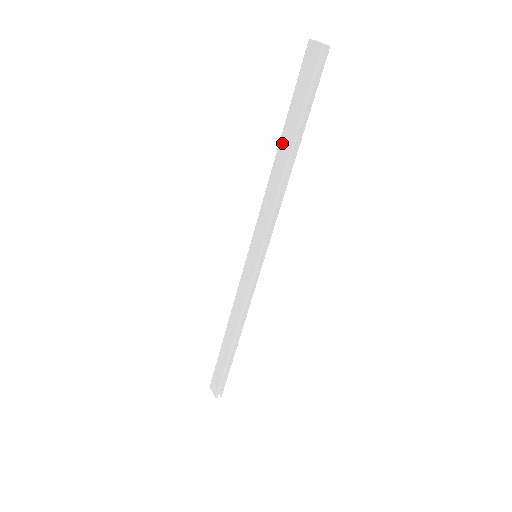
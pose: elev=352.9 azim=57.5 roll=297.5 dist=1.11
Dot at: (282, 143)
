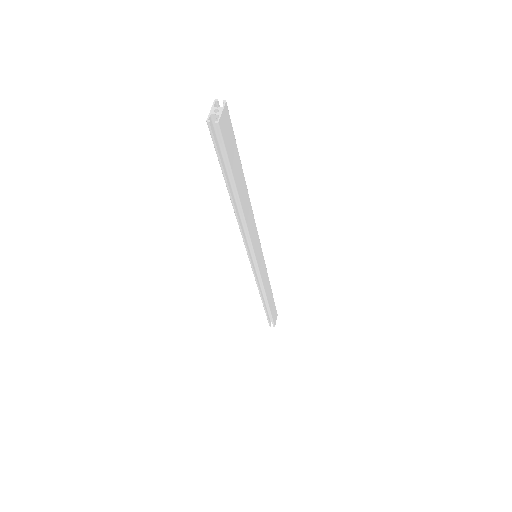
Dot at: occluded
